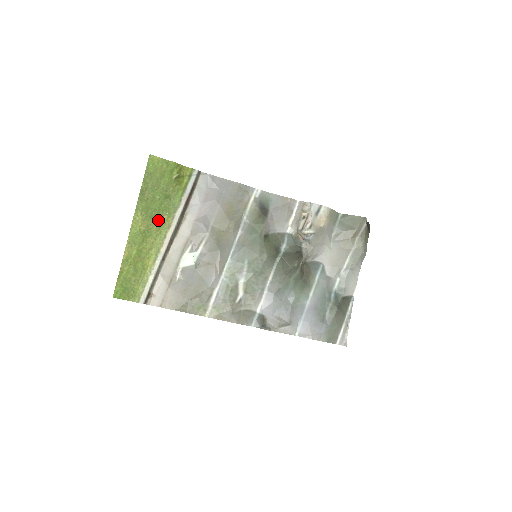
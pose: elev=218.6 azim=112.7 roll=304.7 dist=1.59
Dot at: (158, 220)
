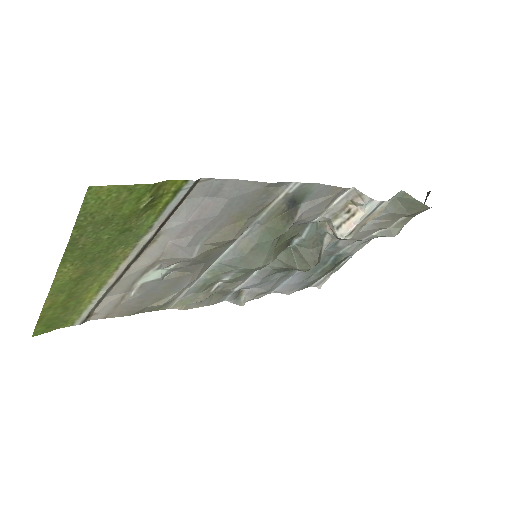
Dot at: (105, 258)
